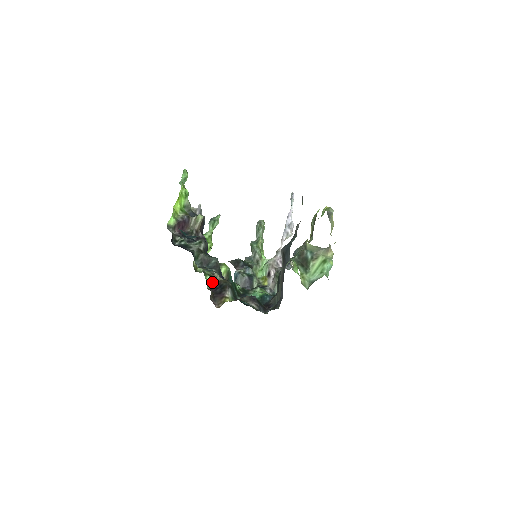
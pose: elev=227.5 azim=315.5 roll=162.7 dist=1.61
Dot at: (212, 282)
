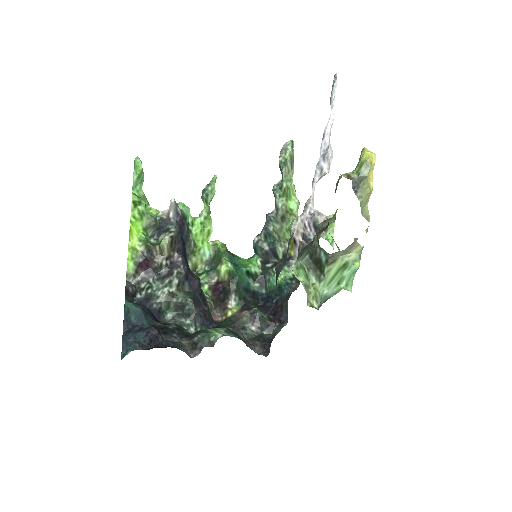
Dot at: (212, 289)
